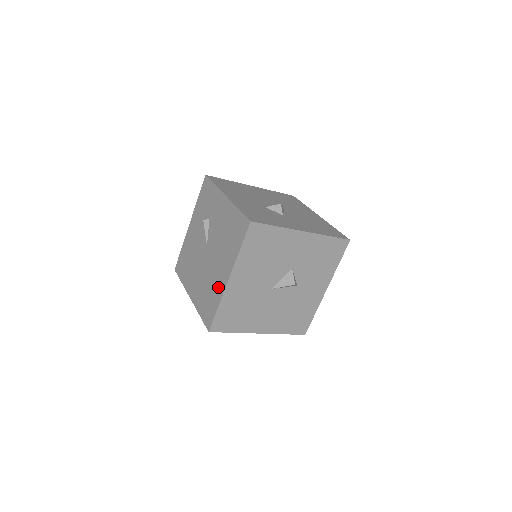
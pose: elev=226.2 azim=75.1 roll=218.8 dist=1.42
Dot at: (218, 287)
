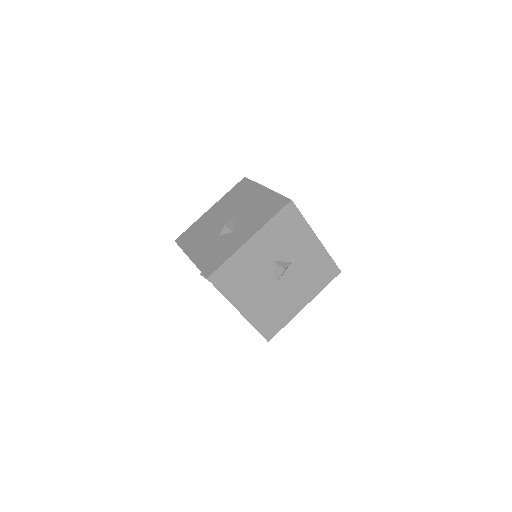
Dot at: occluded
